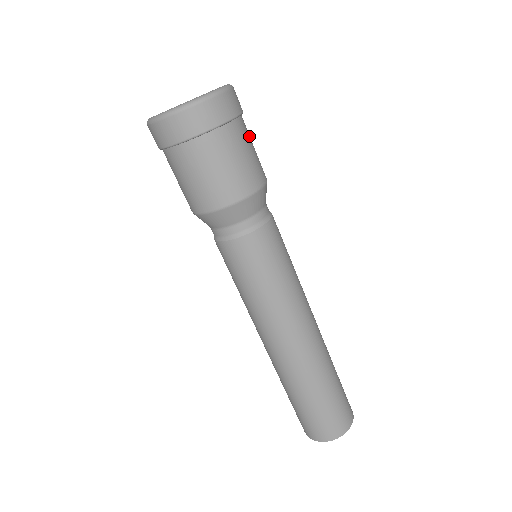
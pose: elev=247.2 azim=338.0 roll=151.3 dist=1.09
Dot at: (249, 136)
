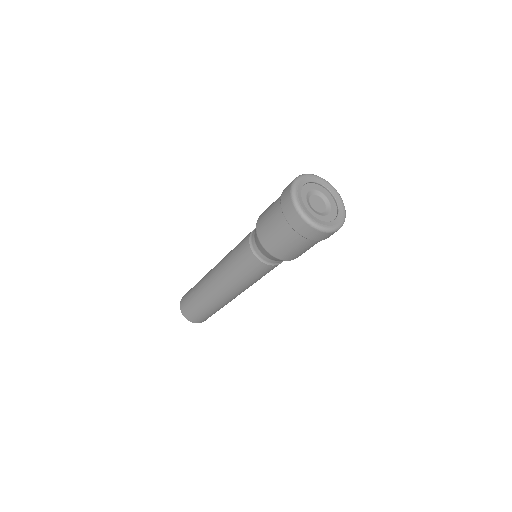
Dot at: occluded
